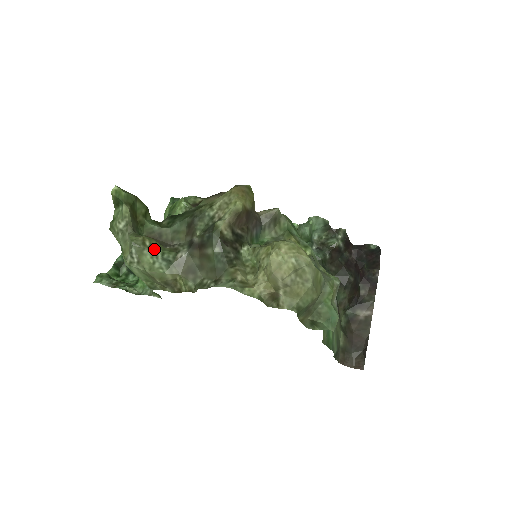
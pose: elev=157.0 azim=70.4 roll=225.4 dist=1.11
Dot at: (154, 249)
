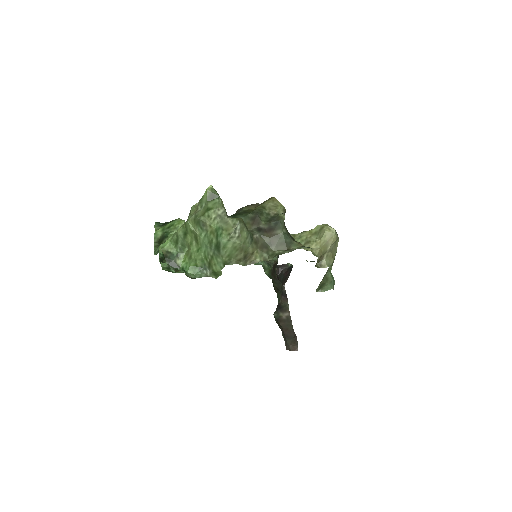
Dot at: (247, 228)
